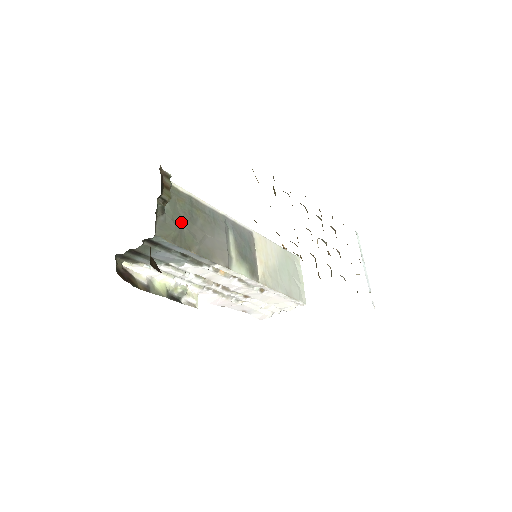
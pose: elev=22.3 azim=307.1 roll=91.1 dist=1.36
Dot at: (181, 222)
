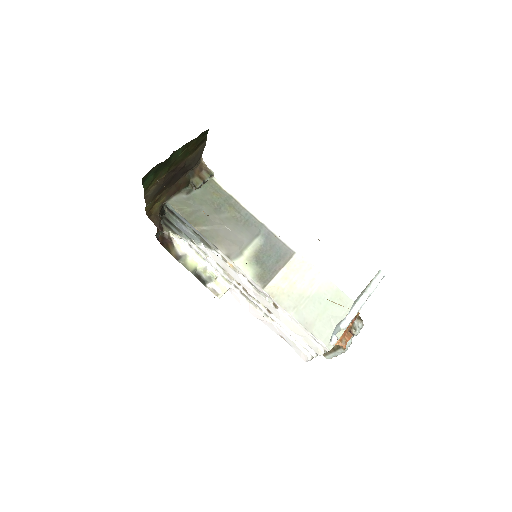
Dot at: (203, 206)
